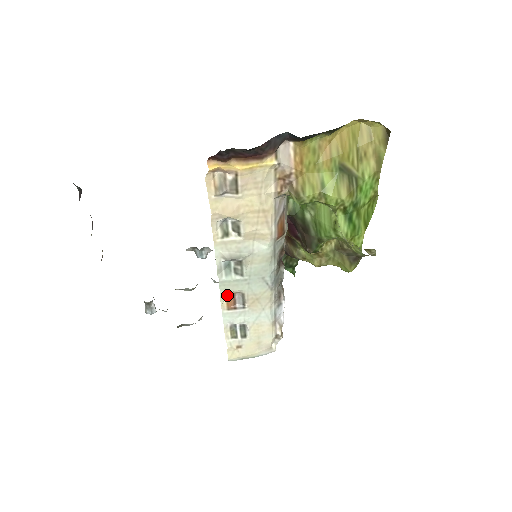
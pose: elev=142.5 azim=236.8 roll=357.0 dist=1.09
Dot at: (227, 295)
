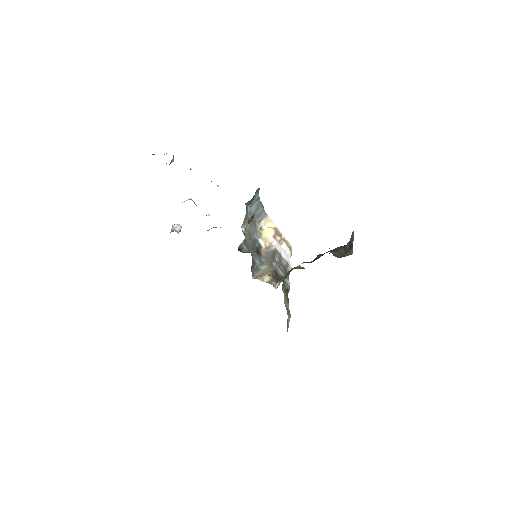
Dot at: occluded
